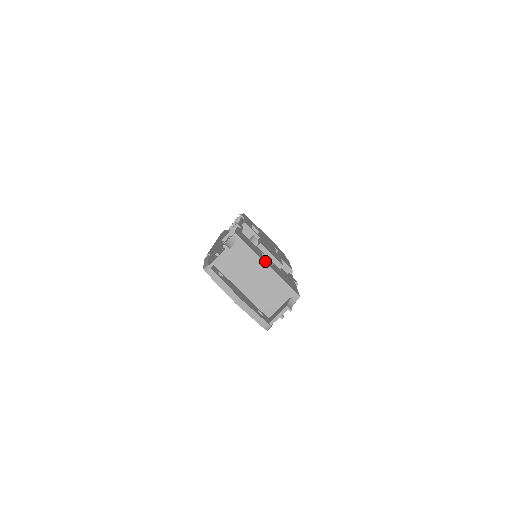
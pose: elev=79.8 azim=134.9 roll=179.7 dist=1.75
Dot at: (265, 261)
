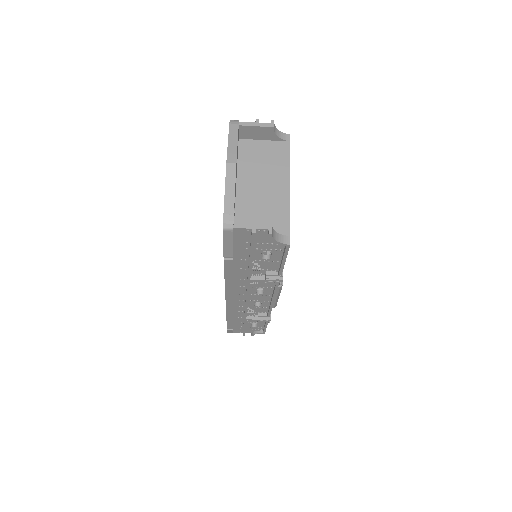
Dot at: occluded
